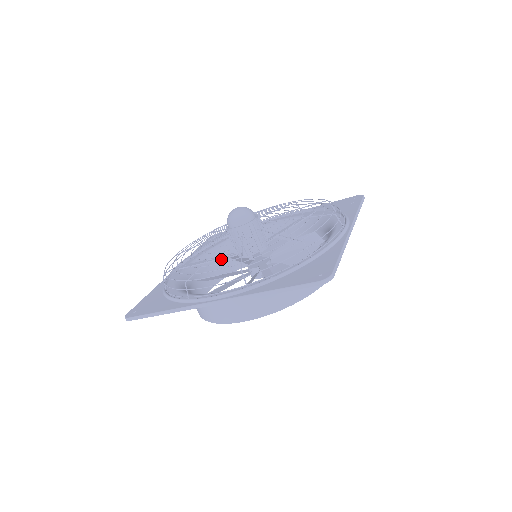
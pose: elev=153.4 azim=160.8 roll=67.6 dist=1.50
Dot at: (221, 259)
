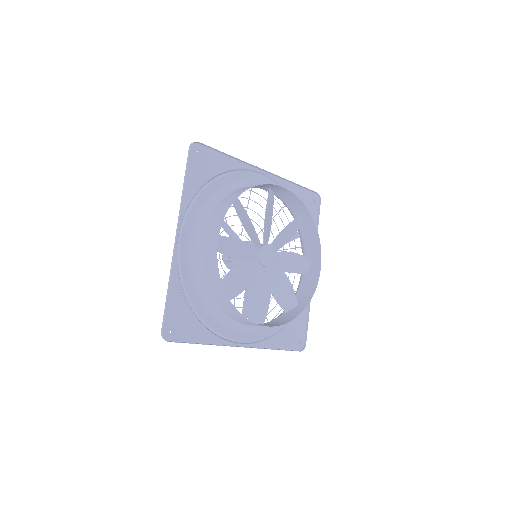
Dot at: (280, 318)
